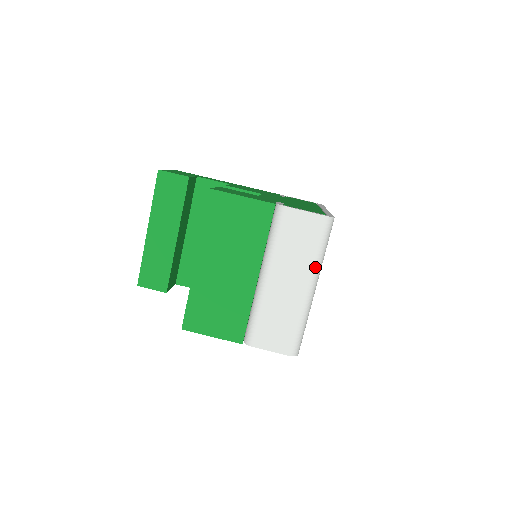
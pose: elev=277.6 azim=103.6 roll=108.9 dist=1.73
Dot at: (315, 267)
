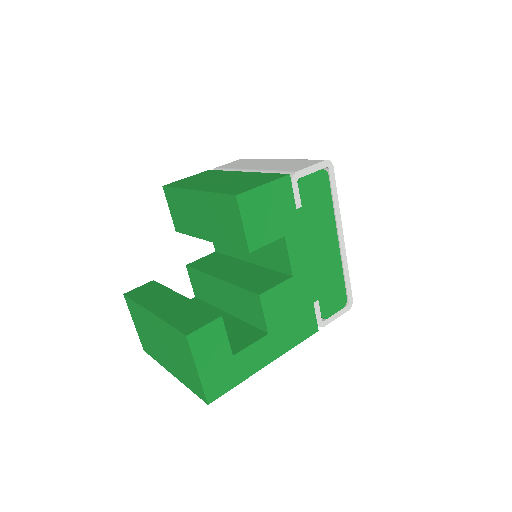
Dot at: occluded
